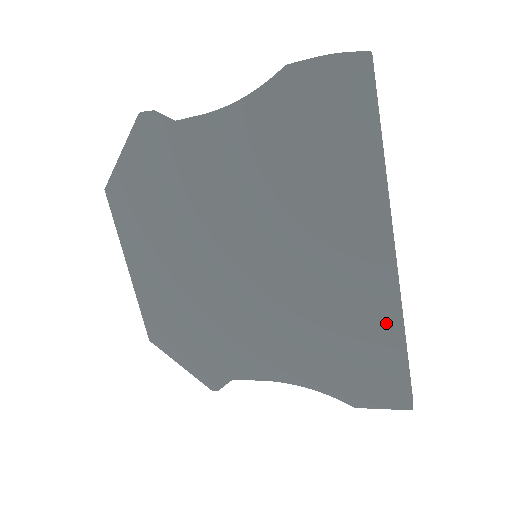
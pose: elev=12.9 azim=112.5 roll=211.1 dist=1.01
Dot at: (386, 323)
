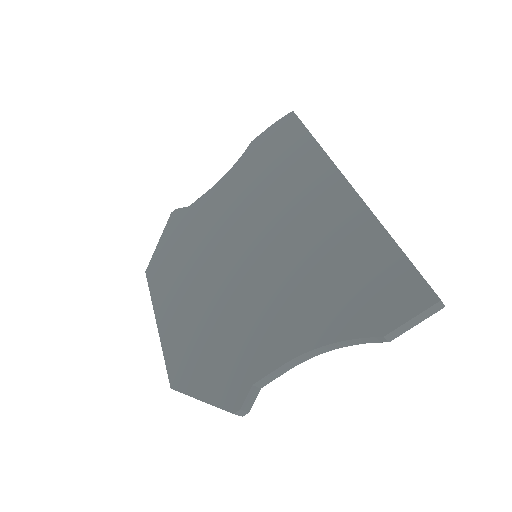
Dot at: (370, 235)
